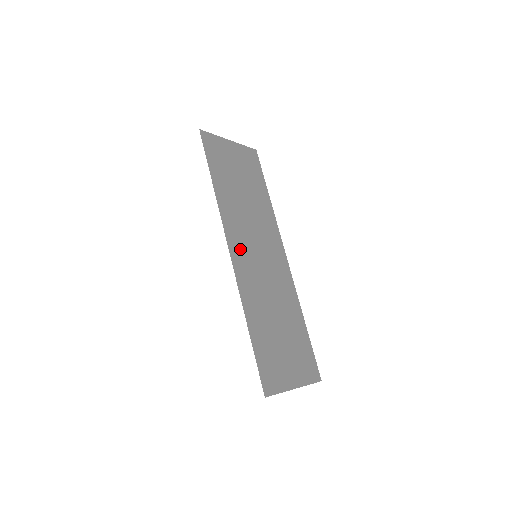
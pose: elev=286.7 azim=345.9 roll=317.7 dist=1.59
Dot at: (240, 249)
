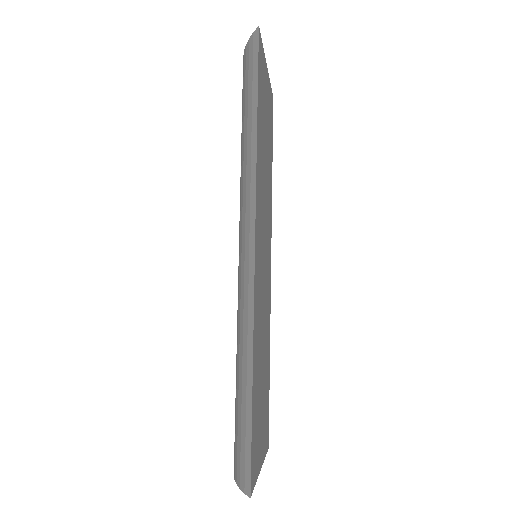
Dot at: (259, 244)
